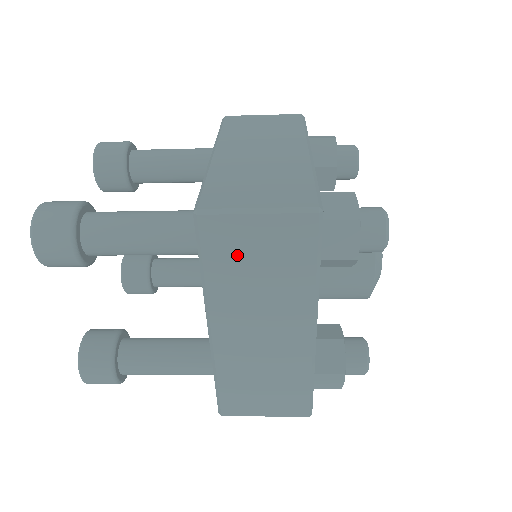
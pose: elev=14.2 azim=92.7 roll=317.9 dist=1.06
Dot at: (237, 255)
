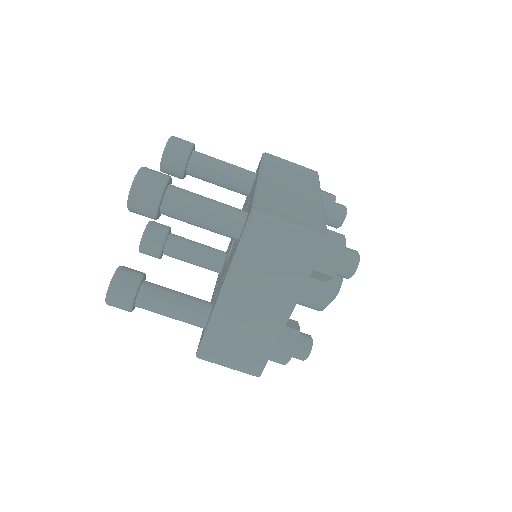
Dot at: (265, 247)
